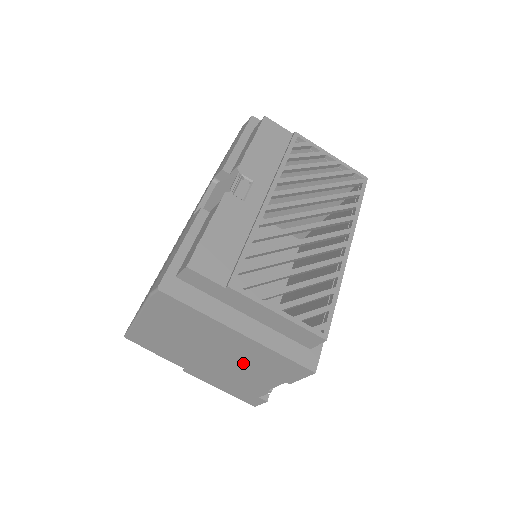
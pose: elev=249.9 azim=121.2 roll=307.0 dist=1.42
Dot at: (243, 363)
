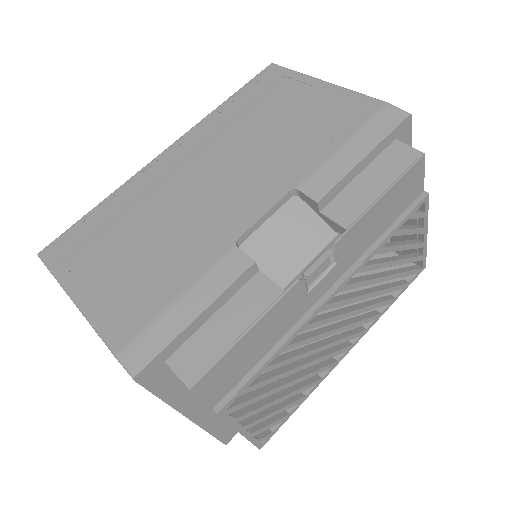
Dot at: occluded
